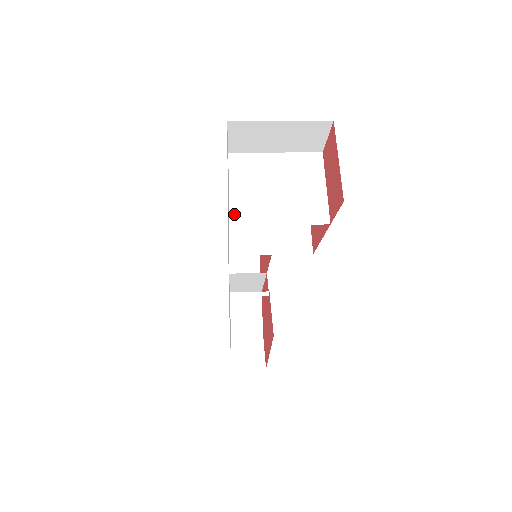
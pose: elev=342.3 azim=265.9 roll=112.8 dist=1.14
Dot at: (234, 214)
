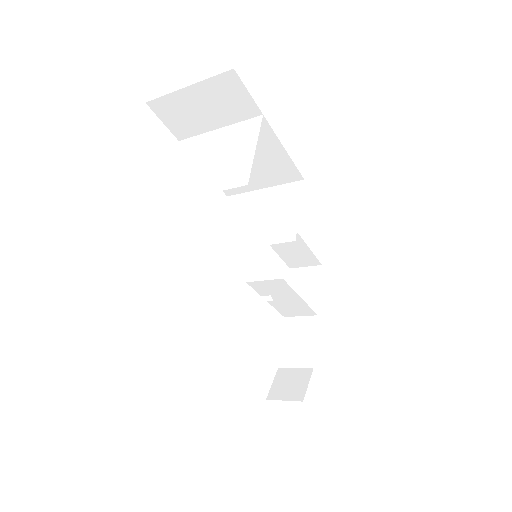
Dot at: (165, 194)
